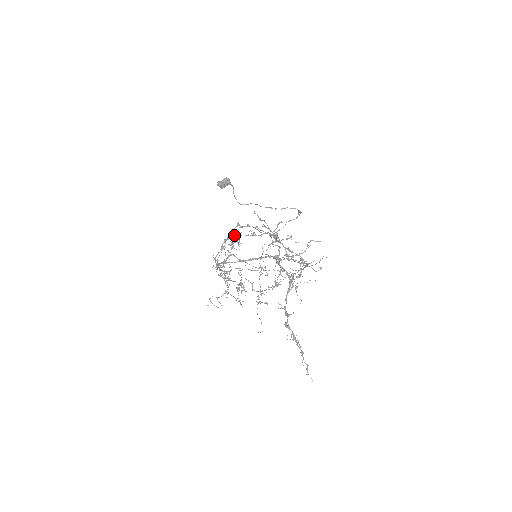
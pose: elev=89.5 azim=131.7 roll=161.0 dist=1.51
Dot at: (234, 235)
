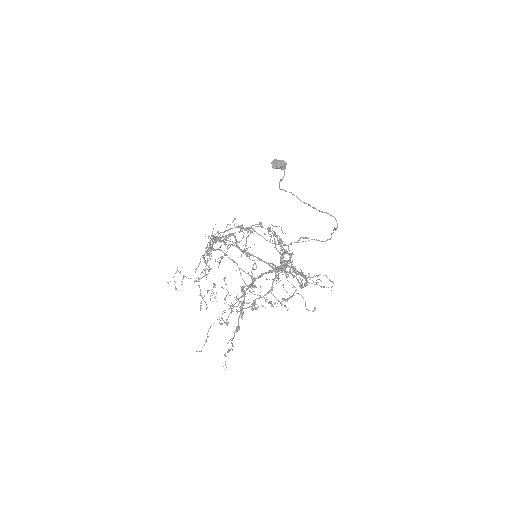
Dot at: (249, 227)
